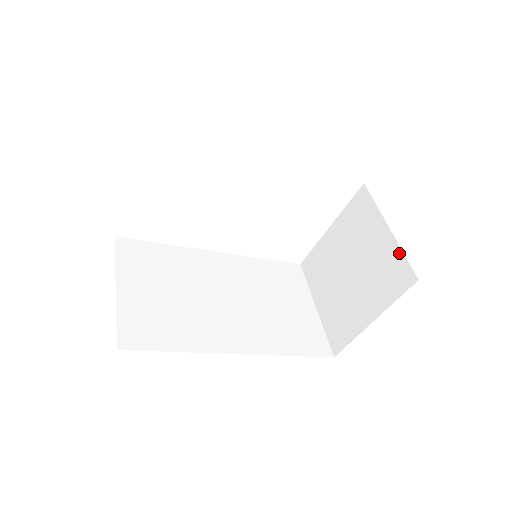
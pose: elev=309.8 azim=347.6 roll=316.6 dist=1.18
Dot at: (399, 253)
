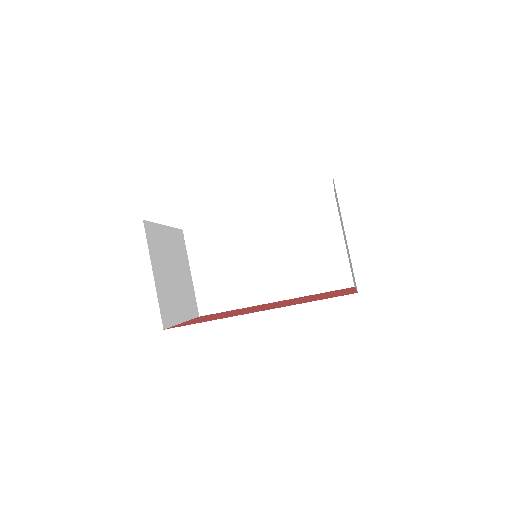
Dot at: occluded
